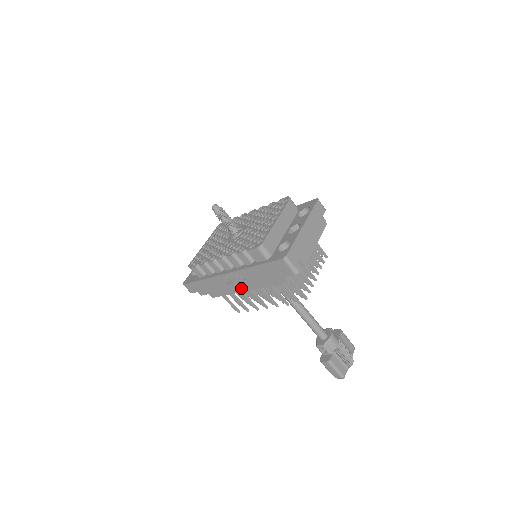
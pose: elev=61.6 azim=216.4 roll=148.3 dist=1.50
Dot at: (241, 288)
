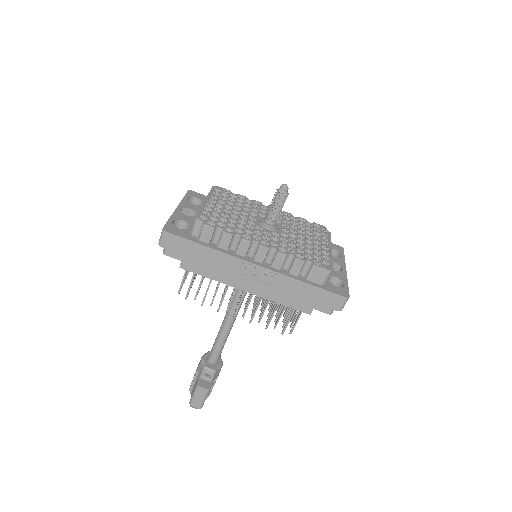
Dot at: (243, 285)
